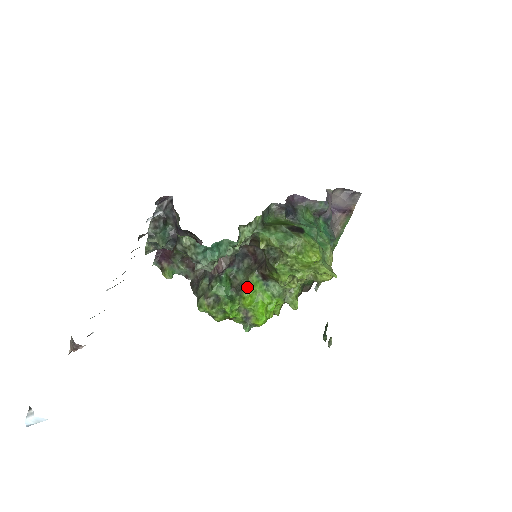
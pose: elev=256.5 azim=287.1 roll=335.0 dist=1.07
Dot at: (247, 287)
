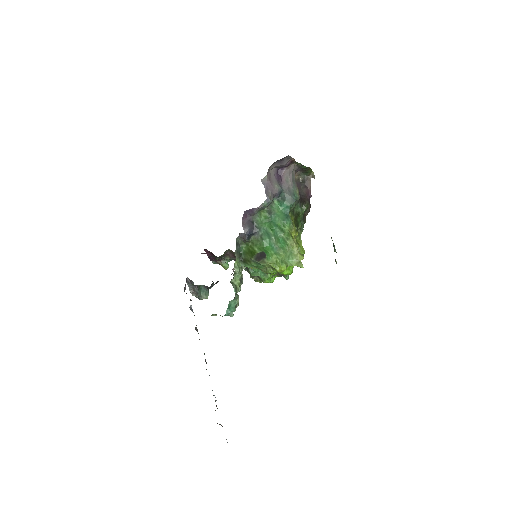
Dot at: occluded
